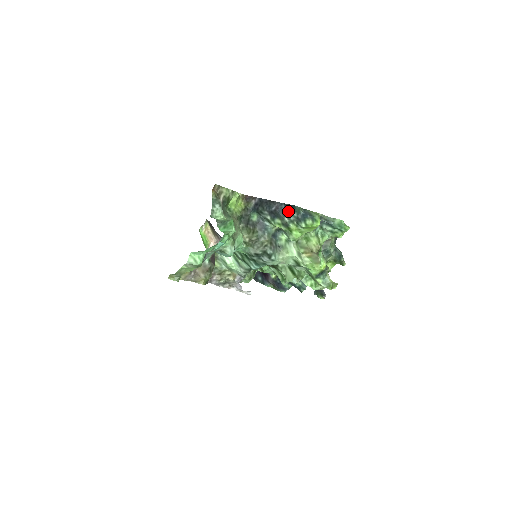
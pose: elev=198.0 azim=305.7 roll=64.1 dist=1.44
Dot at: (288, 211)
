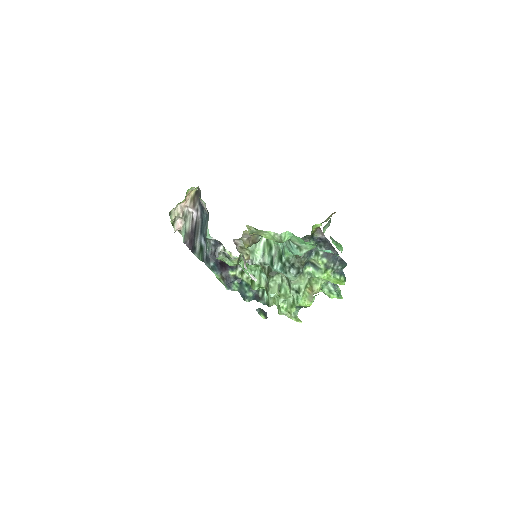
Dot at: (337, 262)
